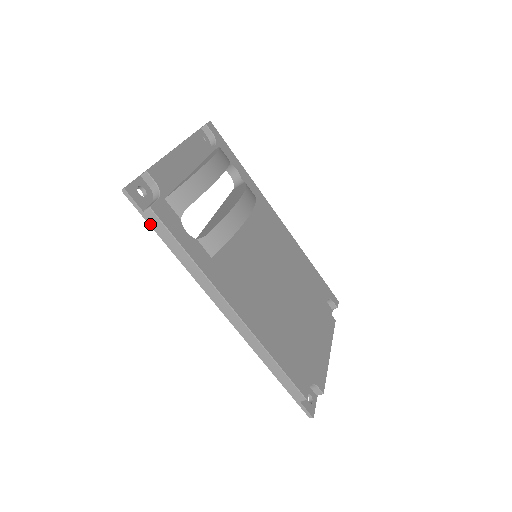
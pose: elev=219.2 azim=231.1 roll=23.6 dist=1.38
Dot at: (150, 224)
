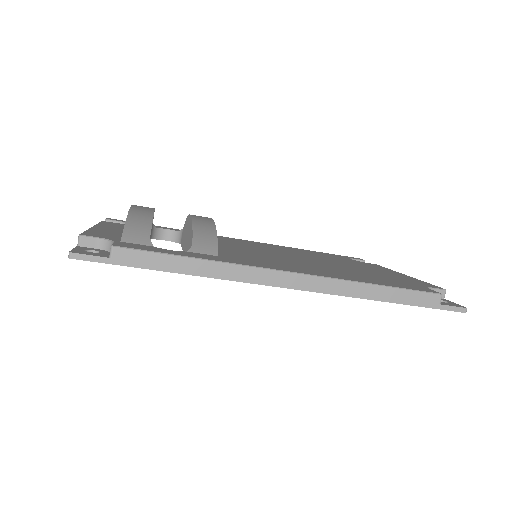
Dot at: (128, 265)
